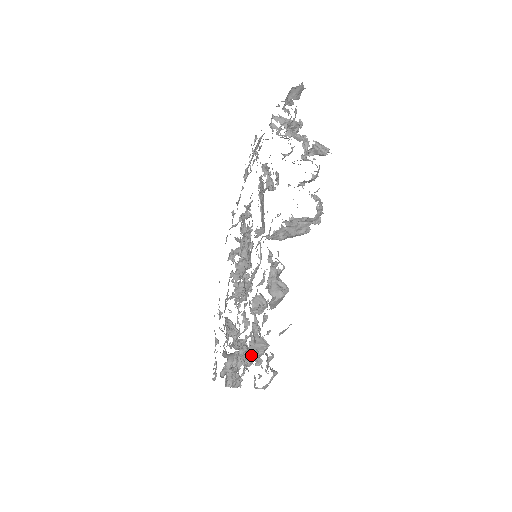
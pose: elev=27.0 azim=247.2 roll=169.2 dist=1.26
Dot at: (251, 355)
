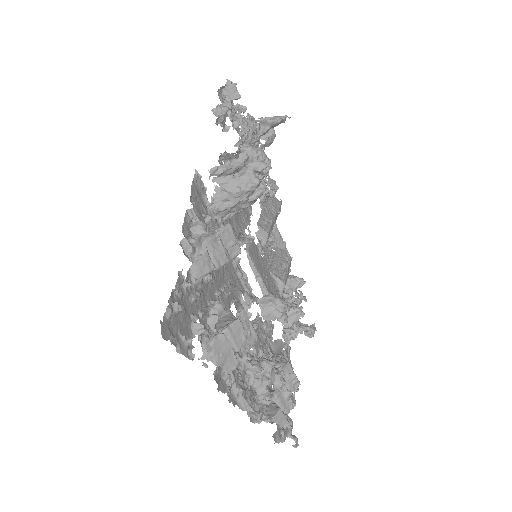
Dot at: occluded
